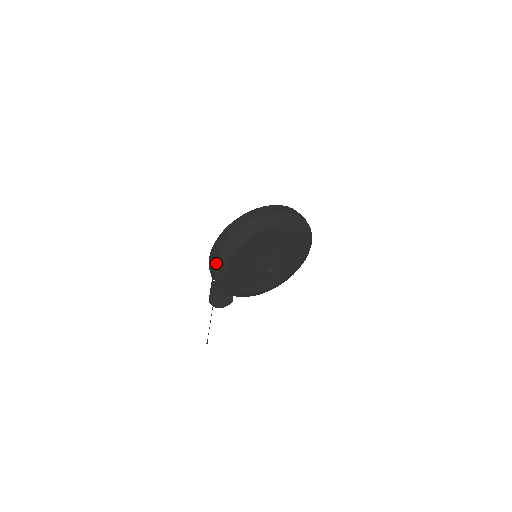
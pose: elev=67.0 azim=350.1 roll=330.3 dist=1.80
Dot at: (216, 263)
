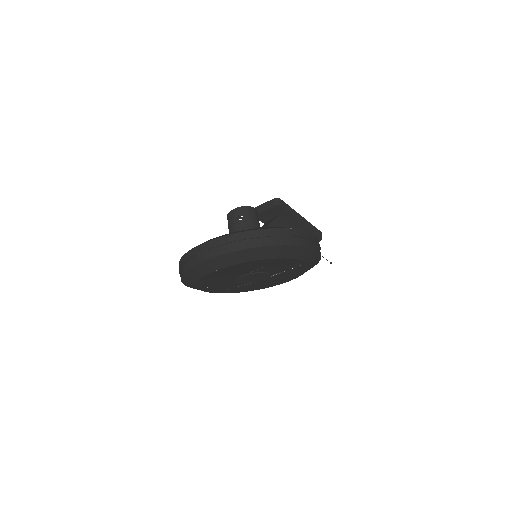
Dot at: occluded
